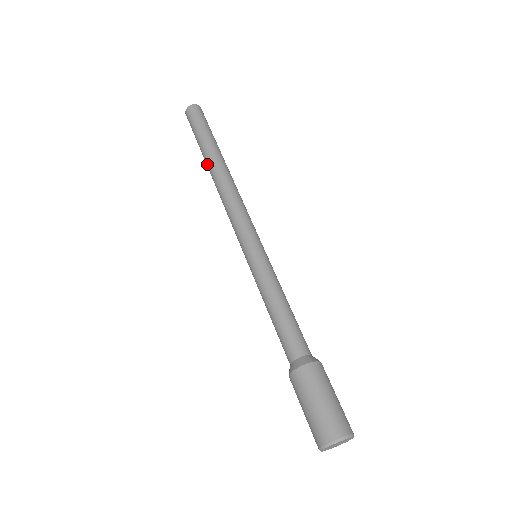
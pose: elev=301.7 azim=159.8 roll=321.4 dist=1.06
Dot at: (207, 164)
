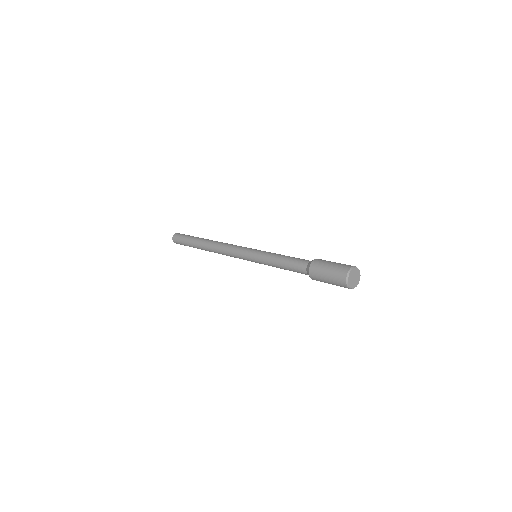
Dot at: (201, 246)
